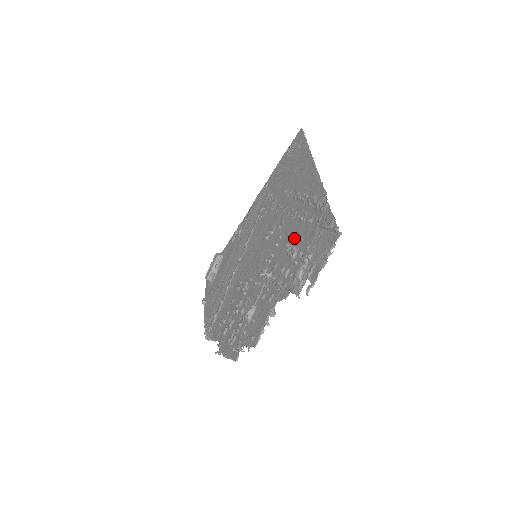
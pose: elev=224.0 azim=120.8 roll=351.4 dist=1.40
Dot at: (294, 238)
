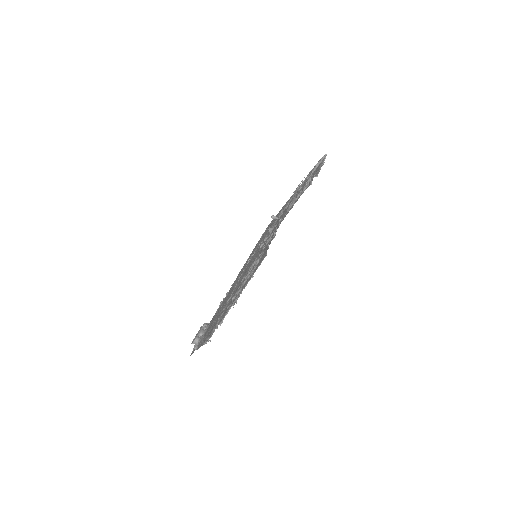
Dot at: occluded
